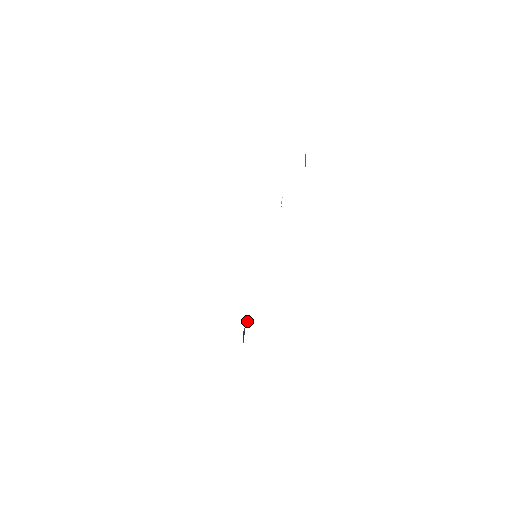
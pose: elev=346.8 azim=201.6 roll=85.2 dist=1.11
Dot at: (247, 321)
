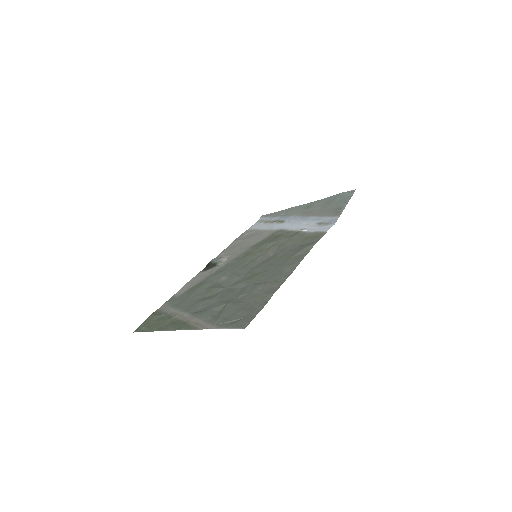
Dot at: (219, 264)
